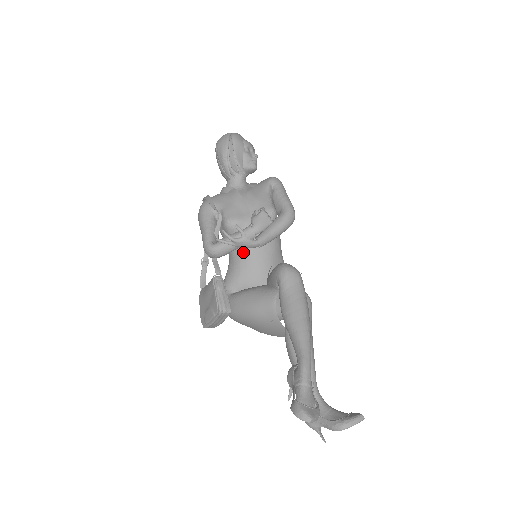
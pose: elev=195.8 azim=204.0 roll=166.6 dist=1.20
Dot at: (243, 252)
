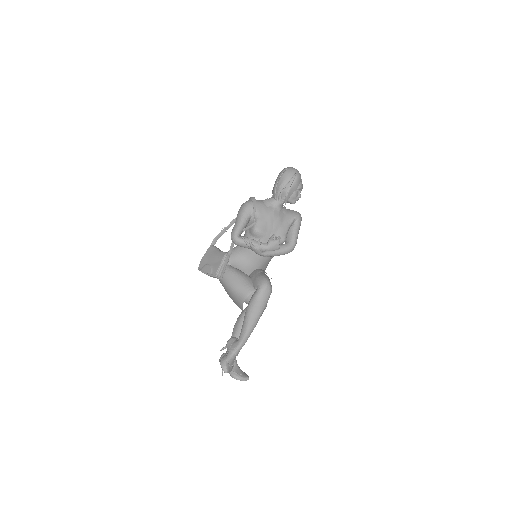
Dot at: (251, 250)
